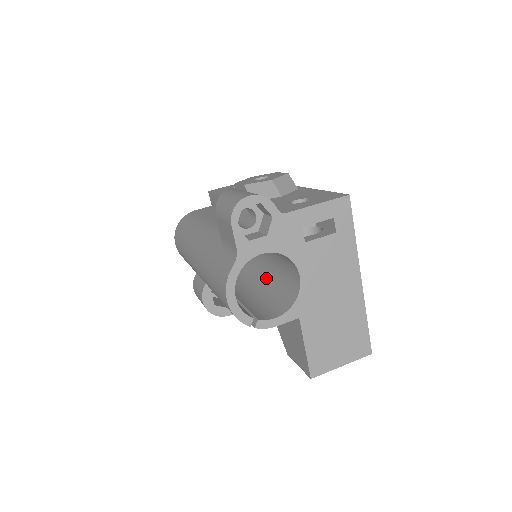
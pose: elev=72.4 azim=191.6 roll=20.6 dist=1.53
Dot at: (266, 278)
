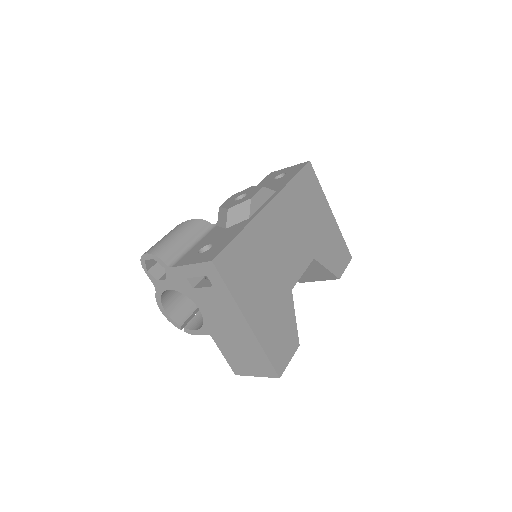
Dot at: occluded
